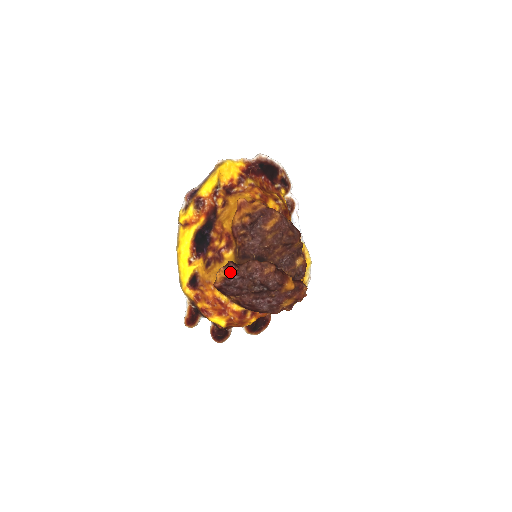
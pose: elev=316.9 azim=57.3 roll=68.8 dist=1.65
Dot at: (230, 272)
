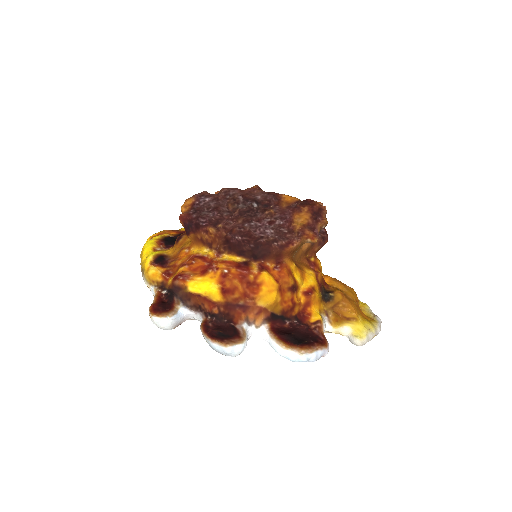
Dot at: (197, 196)
